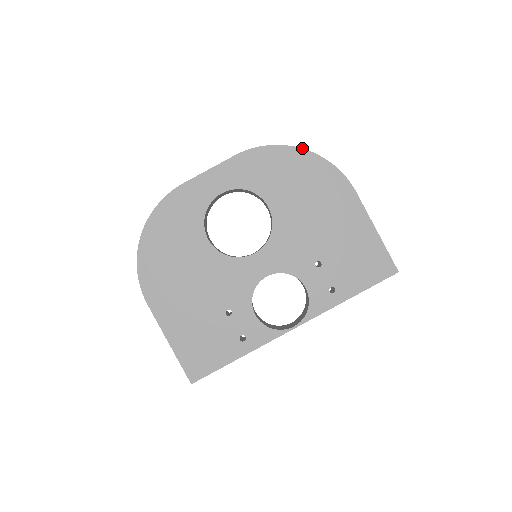
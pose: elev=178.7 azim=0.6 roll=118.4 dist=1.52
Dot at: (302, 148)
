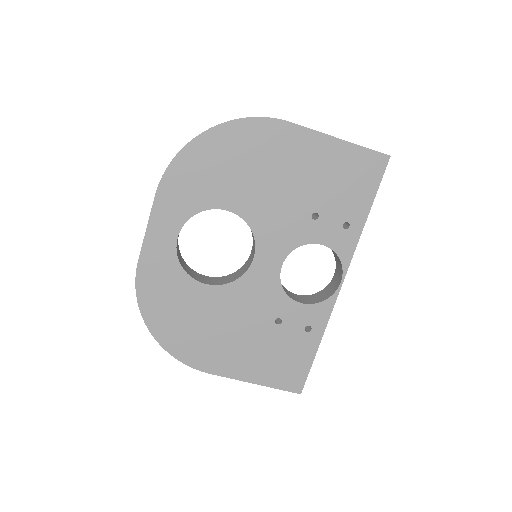
Dot at: occluded
